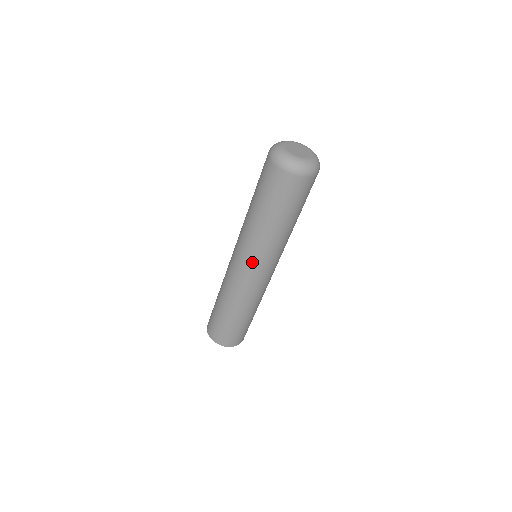
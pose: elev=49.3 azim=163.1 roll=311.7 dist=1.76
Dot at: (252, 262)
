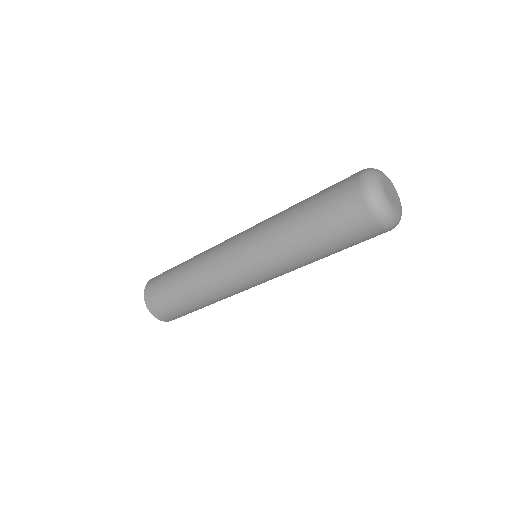
Dot at: (249, 255)
